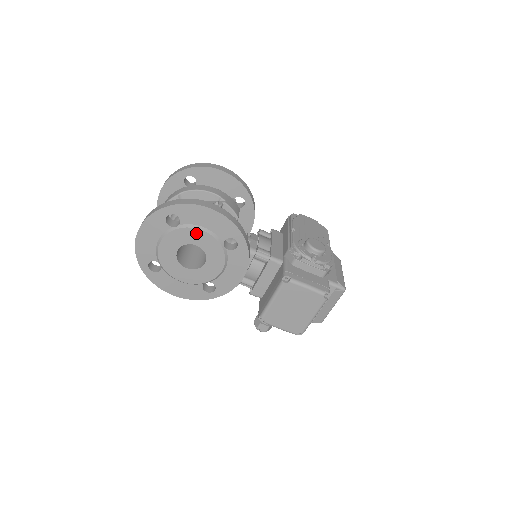
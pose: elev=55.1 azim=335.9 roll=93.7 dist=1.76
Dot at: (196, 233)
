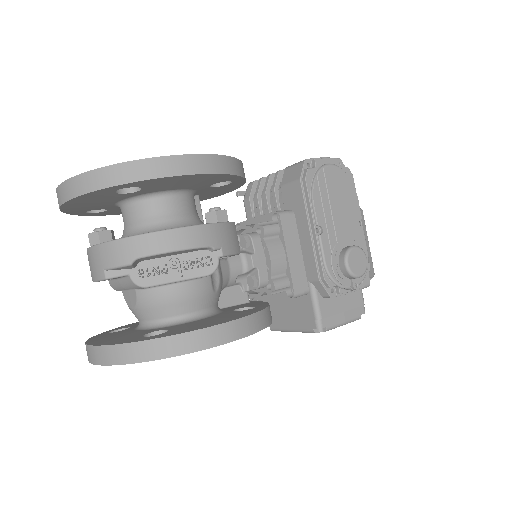
Dot at: occluded
